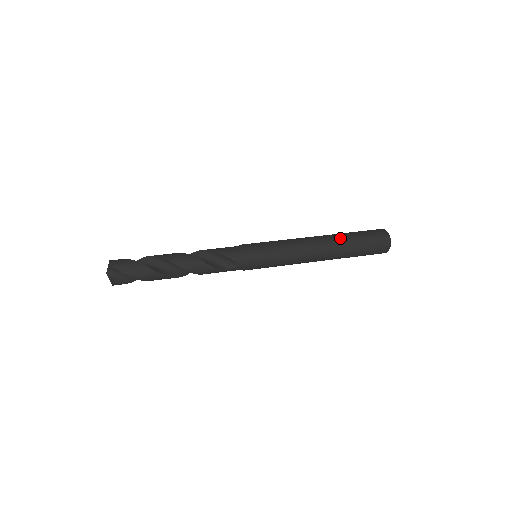
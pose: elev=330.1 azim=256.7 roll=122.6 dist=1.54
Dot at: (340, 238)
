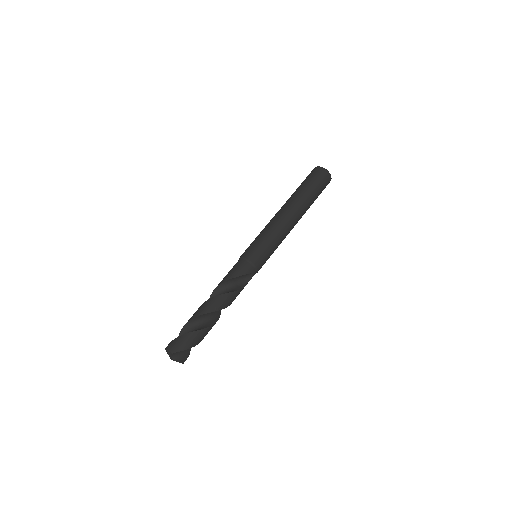
Dot at: (300, 198)
